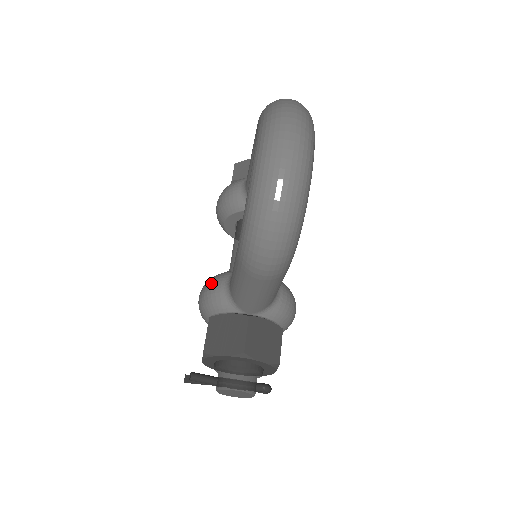
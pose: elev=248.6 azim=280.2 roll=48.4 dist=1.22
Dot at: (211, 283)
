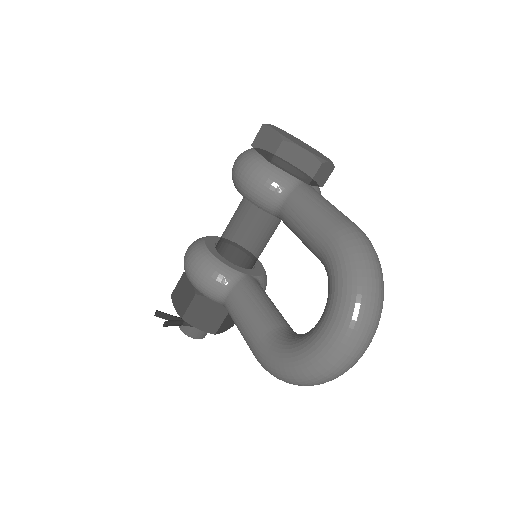
Dot at: (209, 276)
